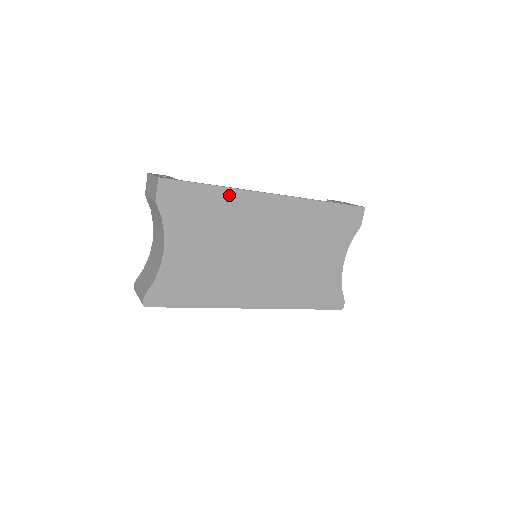
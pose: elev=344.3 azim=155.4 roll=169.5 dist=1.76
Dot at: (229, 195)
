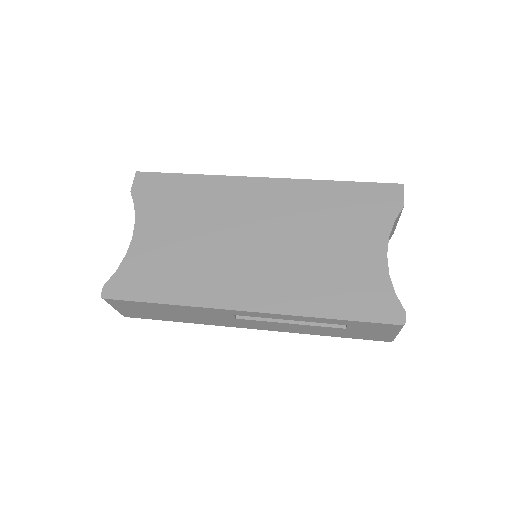
Dot at: (209, 182)
